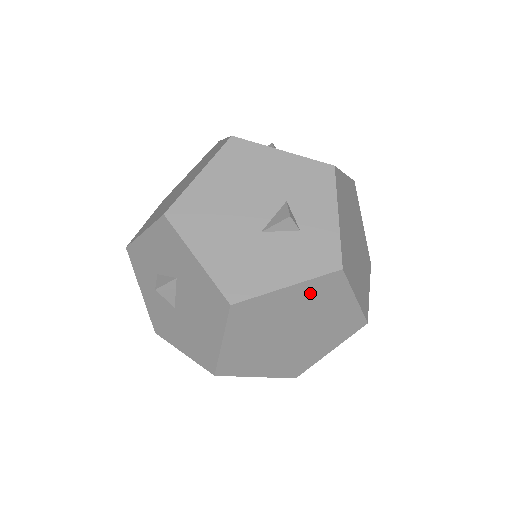
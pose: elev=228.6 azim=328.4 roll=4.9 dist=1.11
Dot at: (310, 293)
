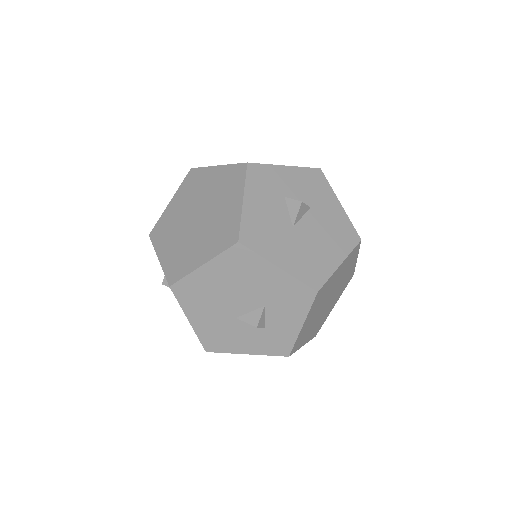
Dot at: (348, 276)
